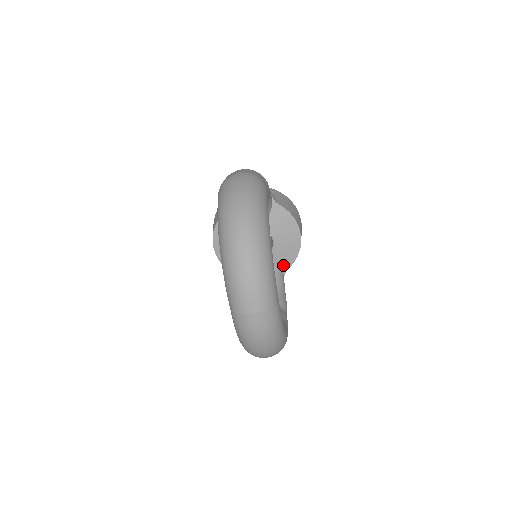
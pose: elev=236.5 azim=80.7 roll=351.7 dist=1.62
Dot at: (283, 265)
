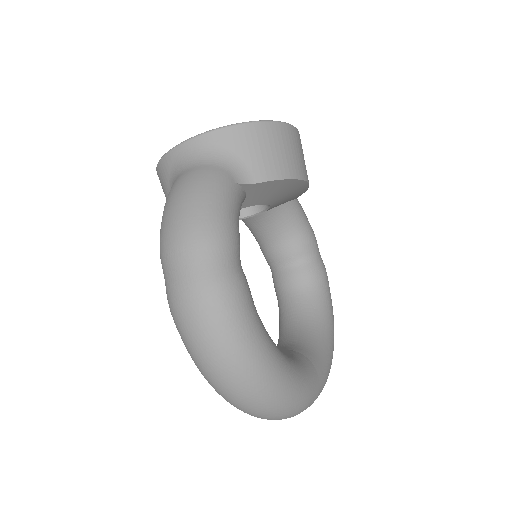
Dot at: (291, 199)
